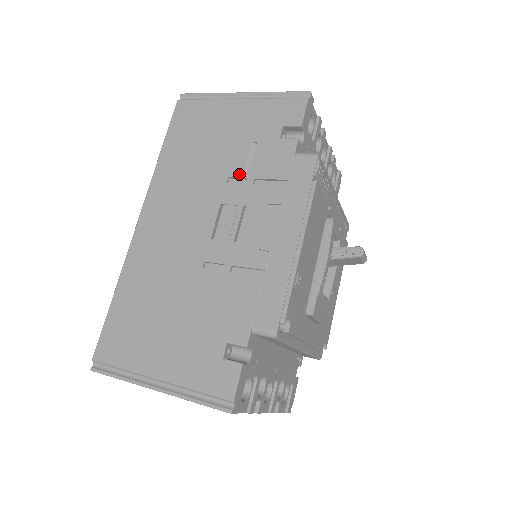
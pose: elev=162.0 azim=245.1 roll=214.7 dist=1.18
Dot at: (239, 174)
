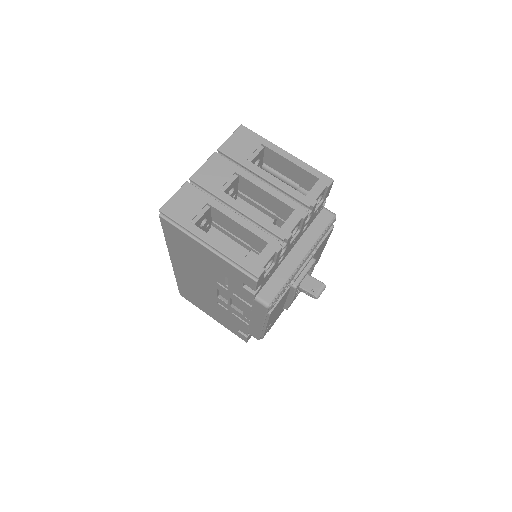
Dot at: (223, 285)
